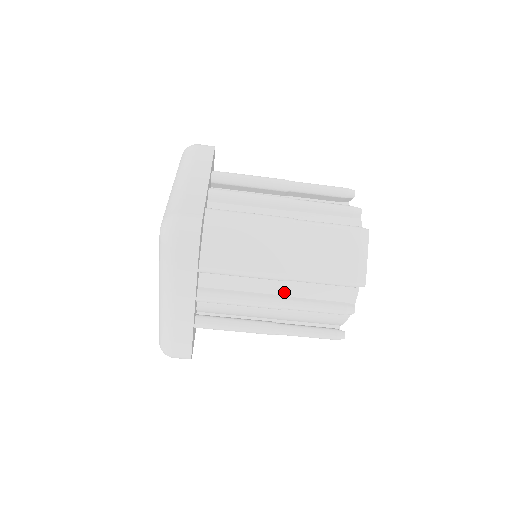
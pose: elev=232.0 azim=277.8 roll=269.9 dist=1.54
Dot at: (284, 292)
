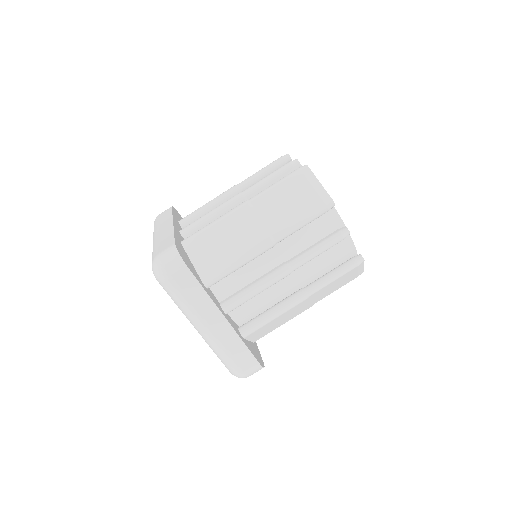
Dot at: (284, 258)
